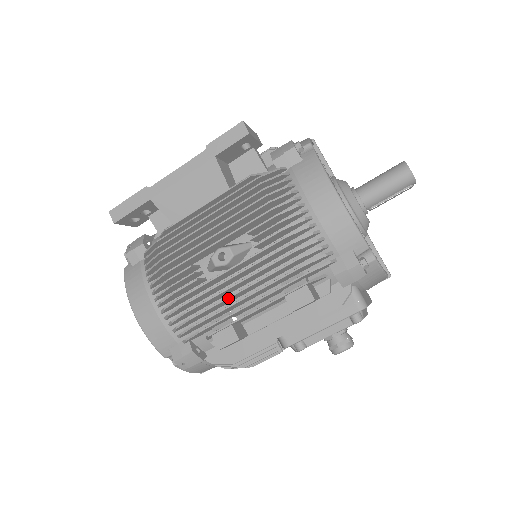
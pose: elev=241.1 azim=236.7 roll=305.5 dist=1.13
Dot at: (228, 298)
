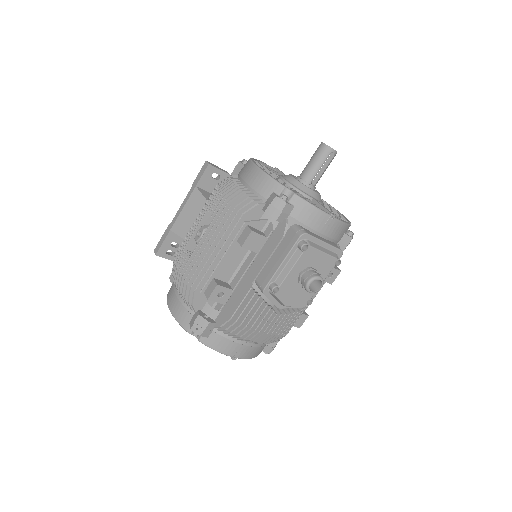
Dot at: (204, 257)
